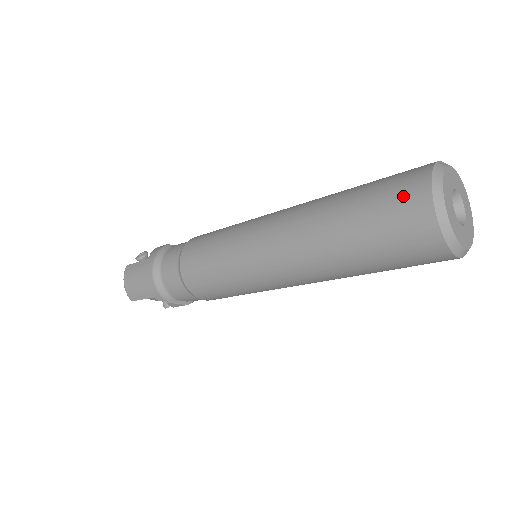
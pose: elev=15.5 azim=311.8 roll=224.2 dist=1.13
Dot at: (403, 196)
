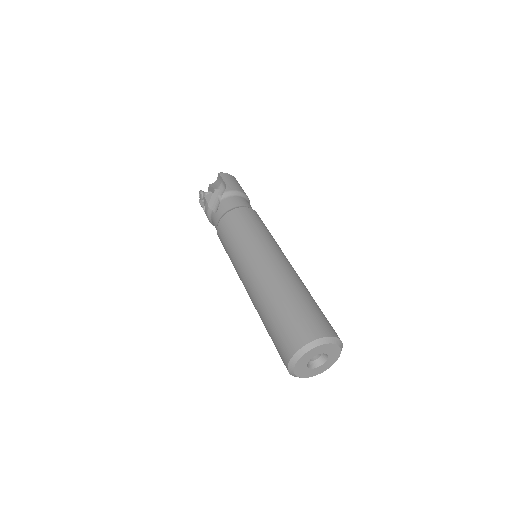
Dot at: occluded
